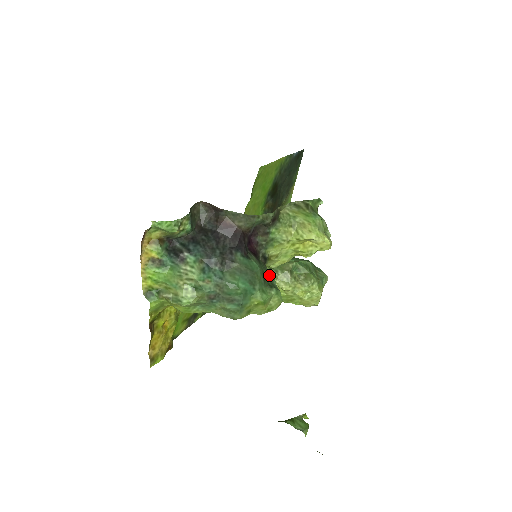
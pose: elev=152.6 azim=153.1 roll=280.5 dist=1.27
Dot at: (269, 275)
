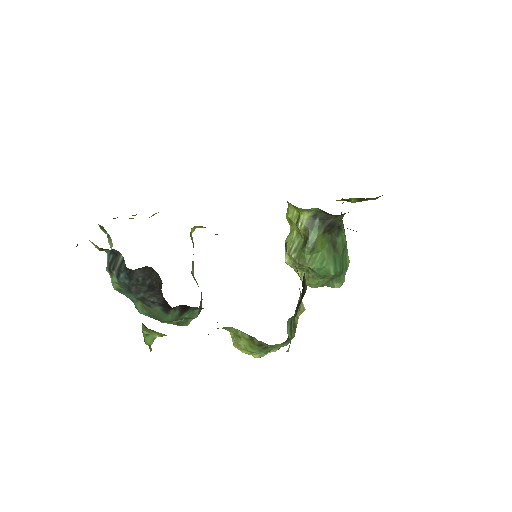
Dot at: (188, 318)
